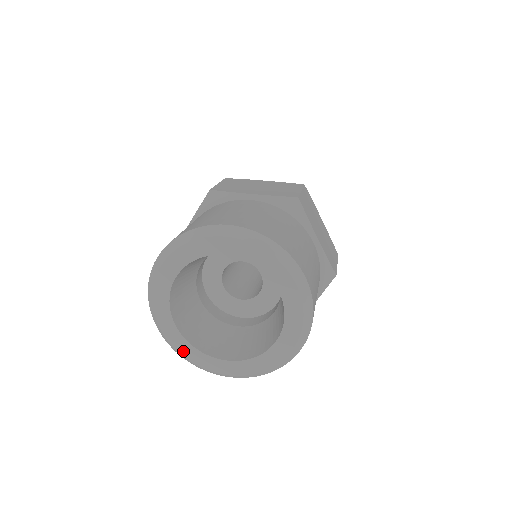
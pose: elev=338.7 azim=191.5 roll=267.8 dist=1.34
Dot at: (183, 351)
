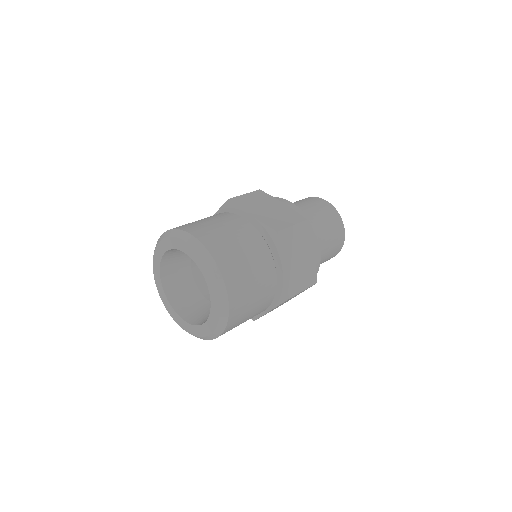
Dot at: (163, 298)
